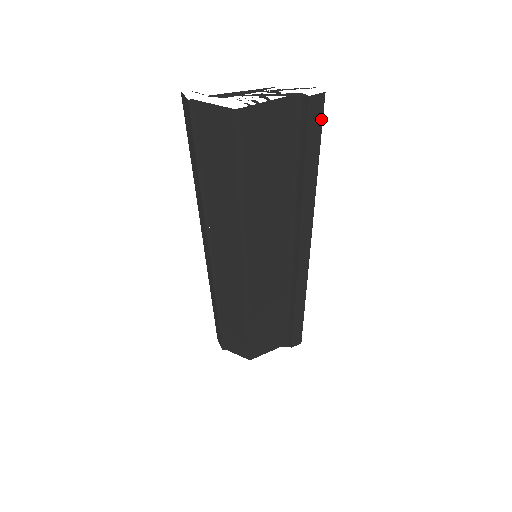
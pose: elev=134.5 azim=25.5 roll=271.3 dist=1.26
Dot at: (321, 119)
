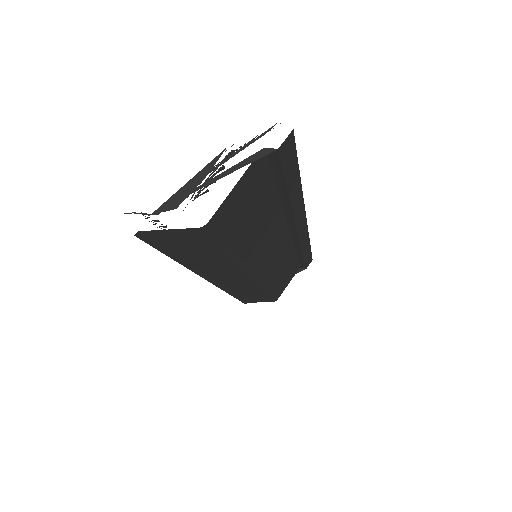
Dot at: (294, 149)
